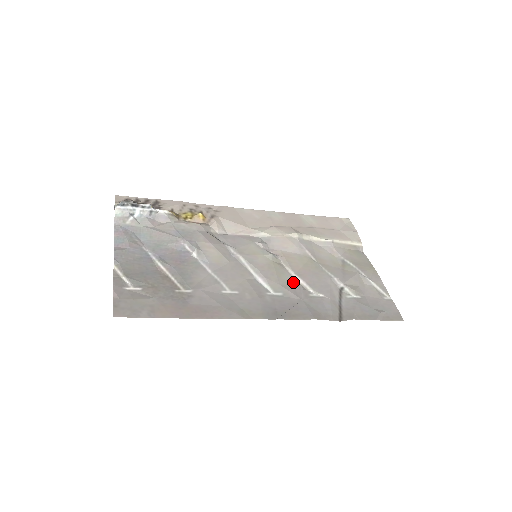
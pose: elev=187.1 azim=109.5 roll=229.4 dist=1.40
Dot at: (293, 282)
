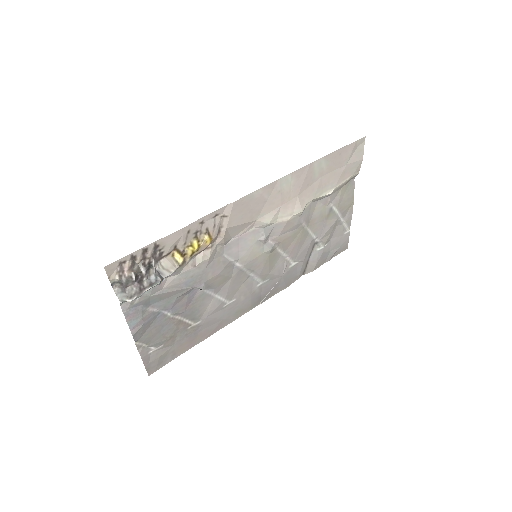
Dot at: (280, 262)
